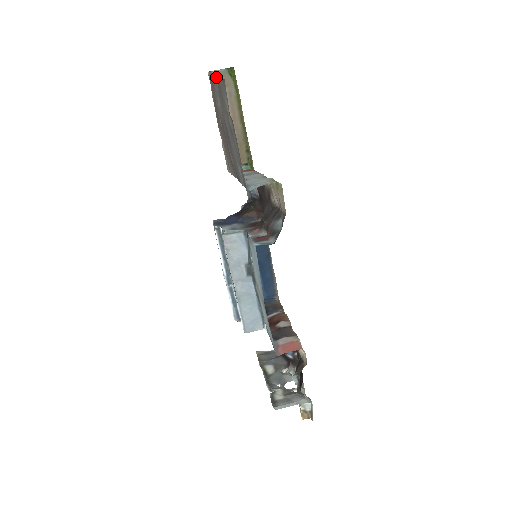
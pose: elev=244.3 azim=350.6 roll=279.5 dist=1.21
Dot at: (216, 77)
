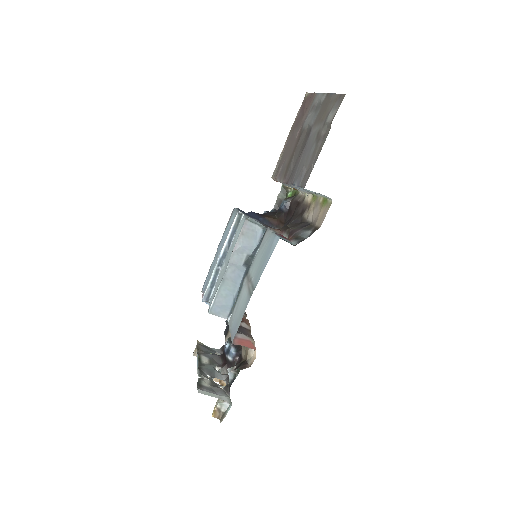
Dot at: (325, 94)
